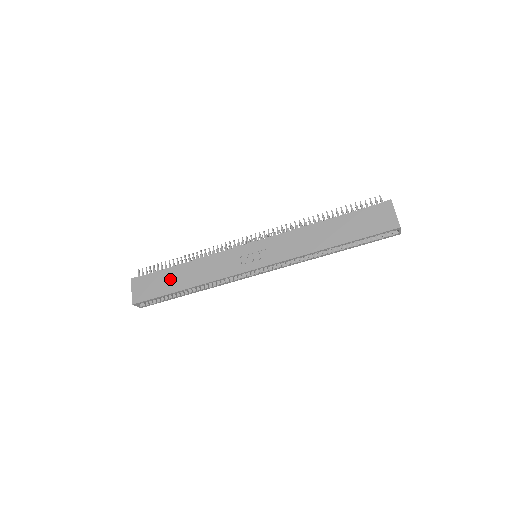
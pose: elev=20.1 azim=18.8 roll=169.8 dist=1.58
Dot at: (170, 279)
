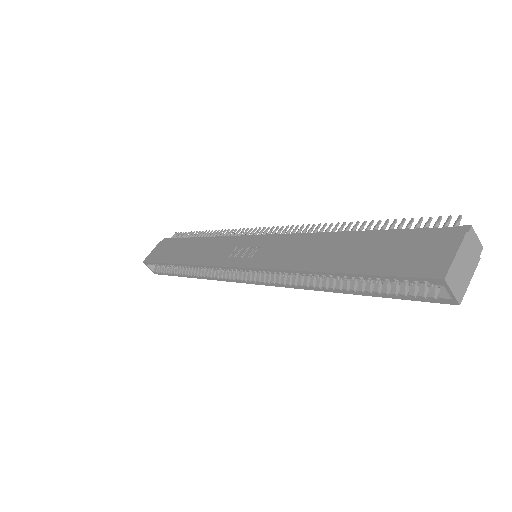
Dot at: (178, 249)
